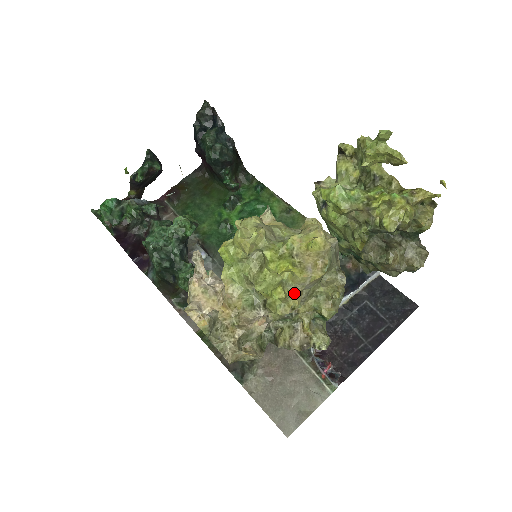
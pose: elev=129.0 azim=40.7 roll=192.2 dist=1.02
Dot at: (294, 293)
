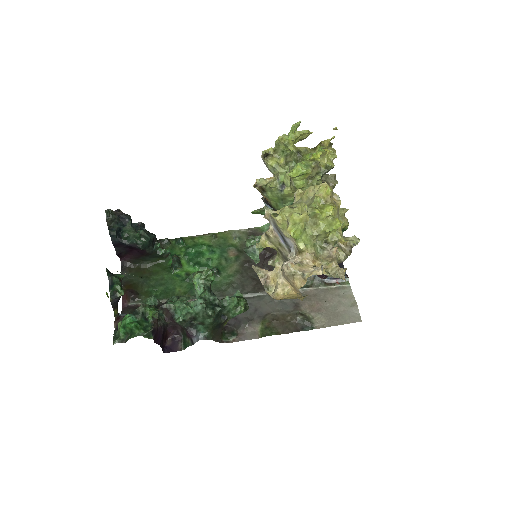
Dot at: occluded
